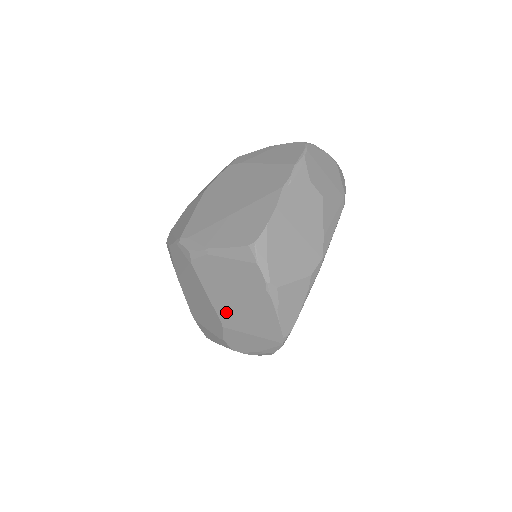
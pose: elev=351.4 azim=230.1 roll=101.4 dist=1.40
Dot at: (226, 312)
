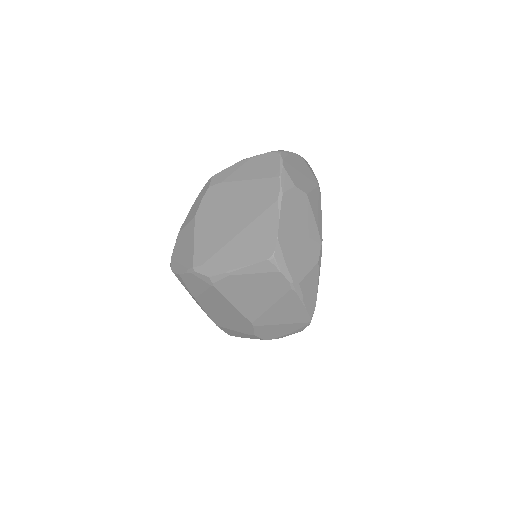
Dot at: (255, 314)
